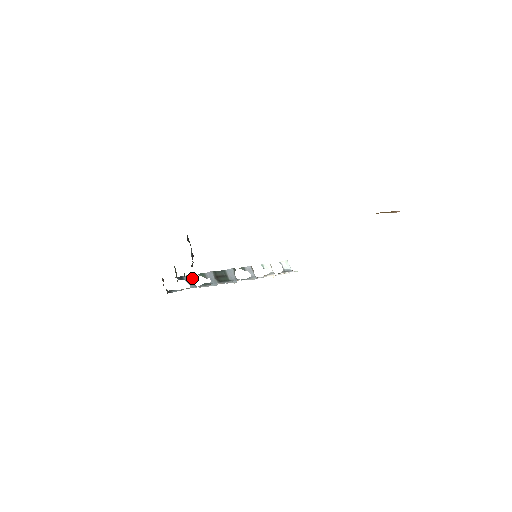
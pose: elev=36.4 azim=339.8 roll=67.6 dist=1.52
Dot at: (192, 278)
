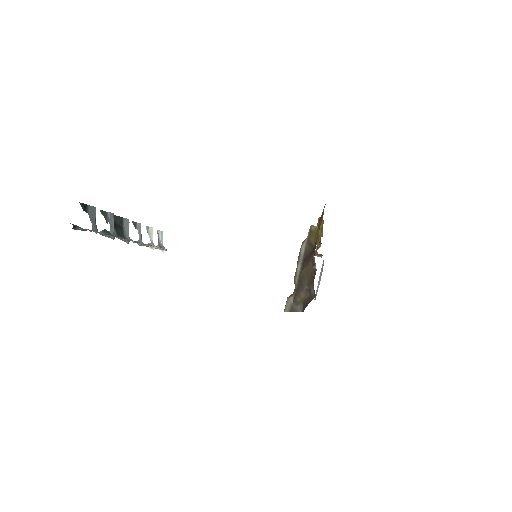
Dot at: (95, 214)
